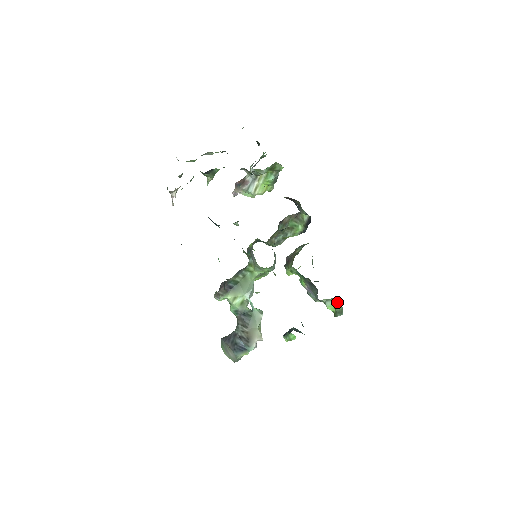
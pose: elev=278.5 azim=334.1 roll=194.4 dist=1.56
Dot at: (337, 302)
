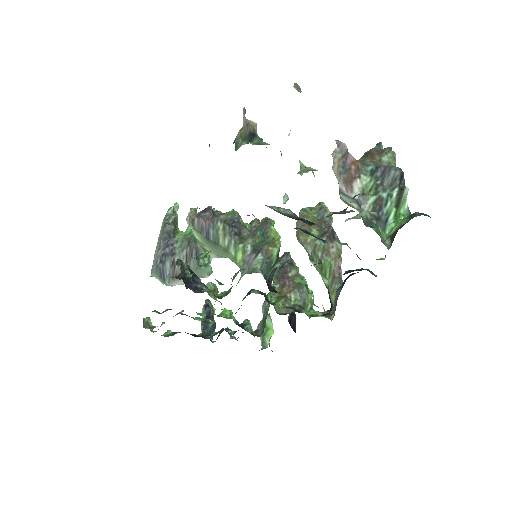
Dot at: occluded
